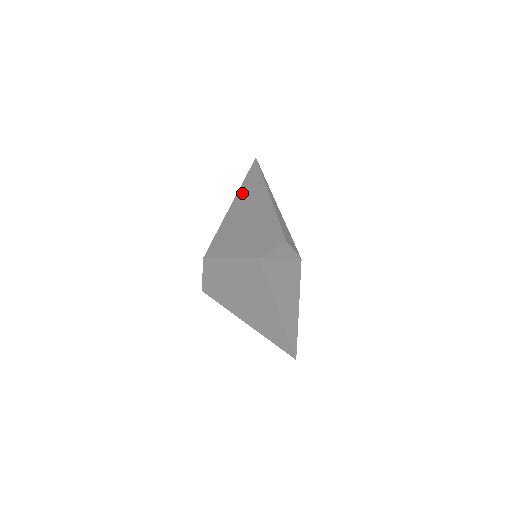
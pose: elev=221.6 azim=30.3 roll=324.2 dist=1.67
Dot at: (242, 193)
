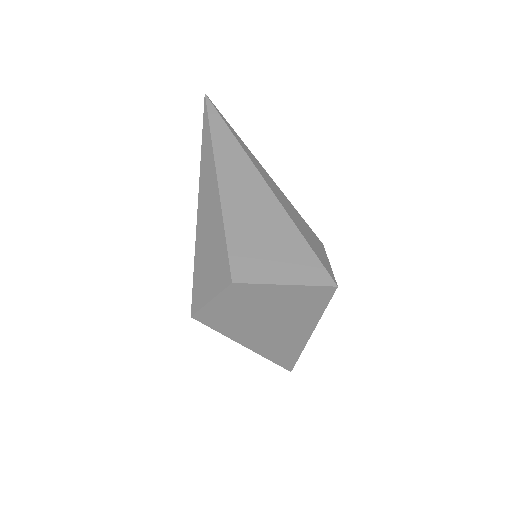
Dot at: (225, 160)
